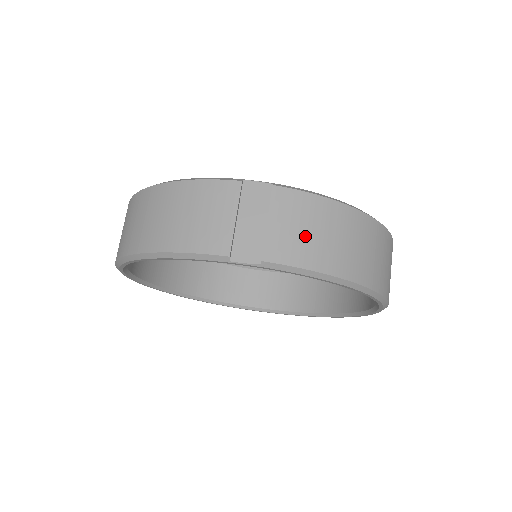
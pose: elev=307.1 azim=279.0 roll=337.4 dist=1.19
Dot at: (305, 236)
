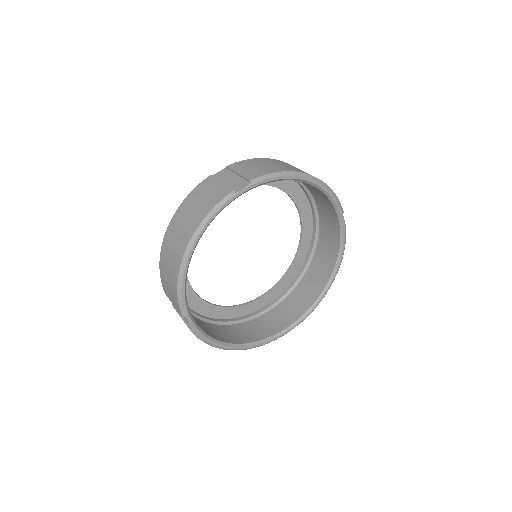
Dot at: (260, 167)
